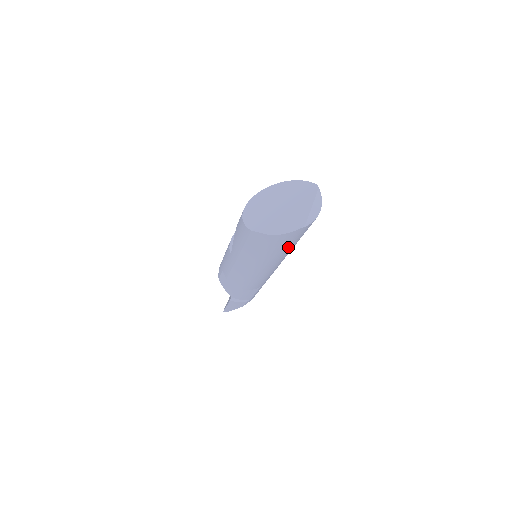
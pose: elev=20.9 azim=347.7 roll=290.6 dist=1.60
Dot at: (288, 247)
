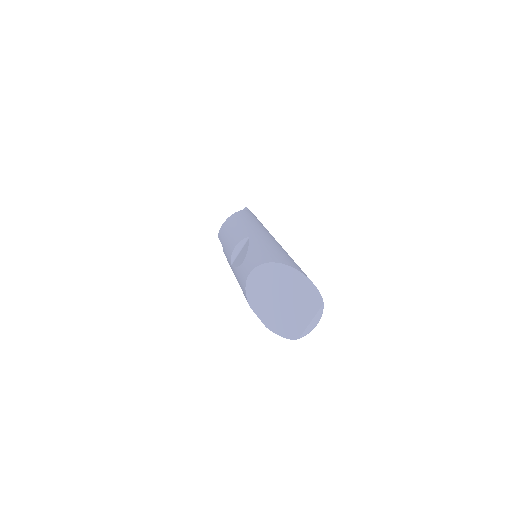
Dot at: occluded
